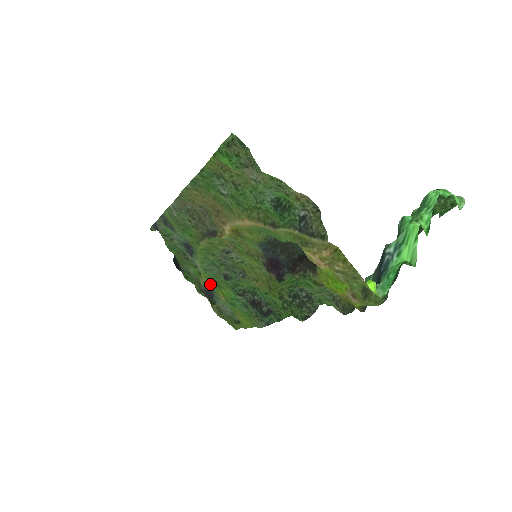
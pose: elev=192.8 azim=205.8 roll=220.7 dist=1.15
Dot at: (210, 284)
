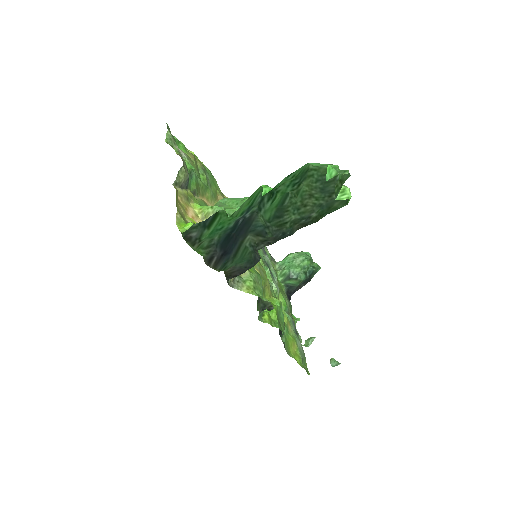
Dot at: (284, 310)
